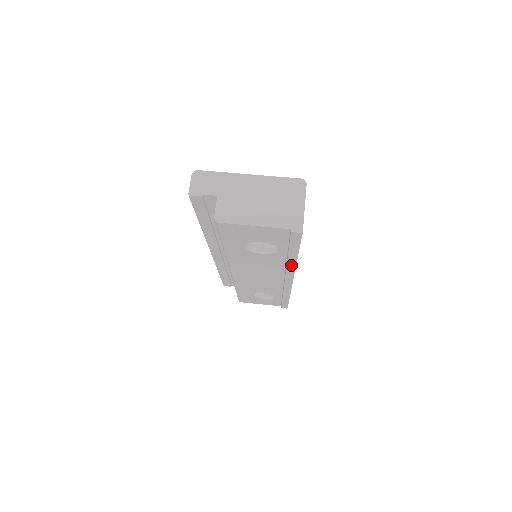
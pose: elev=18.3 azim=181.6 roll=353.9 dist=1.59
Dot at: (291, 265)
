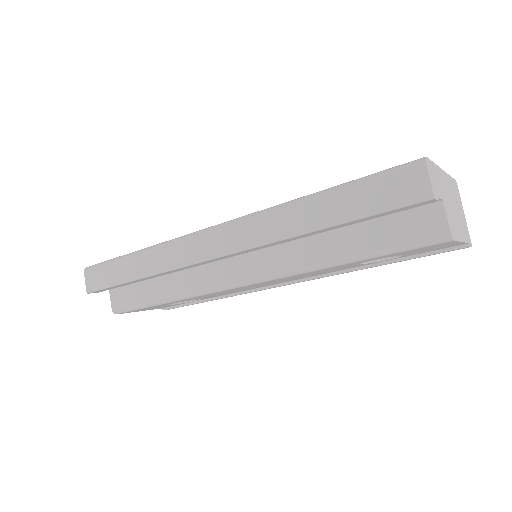
Dot at: (350, 271)
